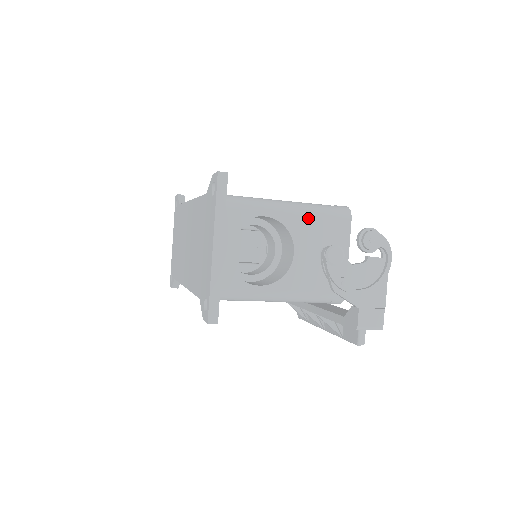
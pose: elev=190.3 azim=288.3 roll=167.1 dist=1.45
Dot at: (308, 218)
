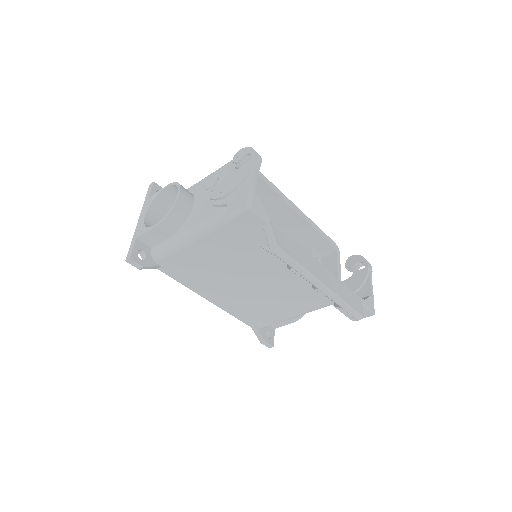
Dot at: occluded
